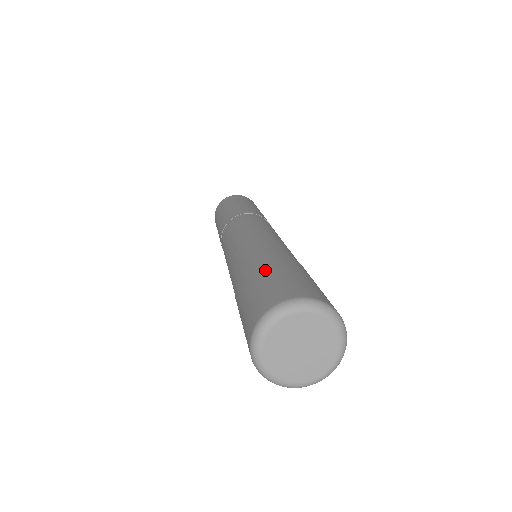
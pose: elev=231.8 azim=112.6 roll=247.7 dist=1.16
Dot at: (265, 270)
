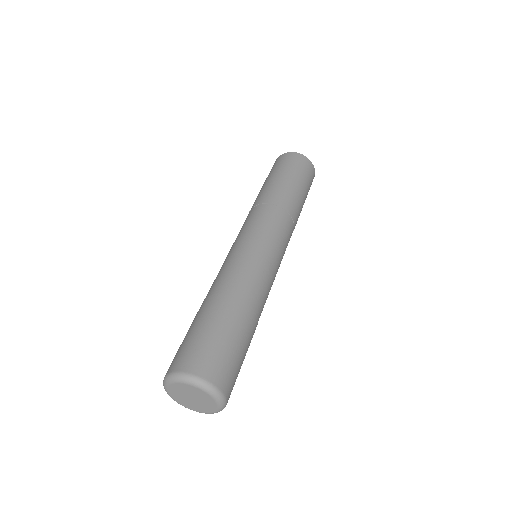
Dot at: (211, 321)
